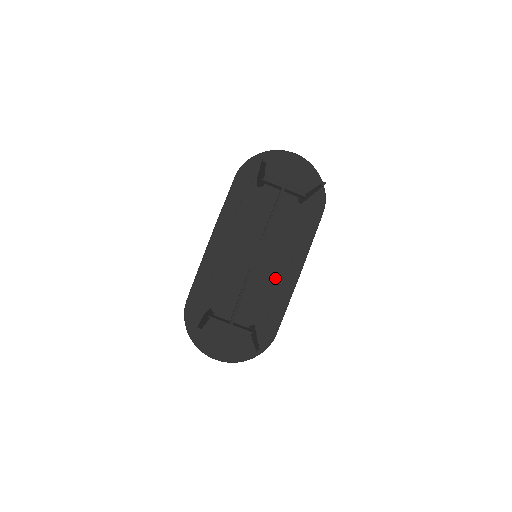
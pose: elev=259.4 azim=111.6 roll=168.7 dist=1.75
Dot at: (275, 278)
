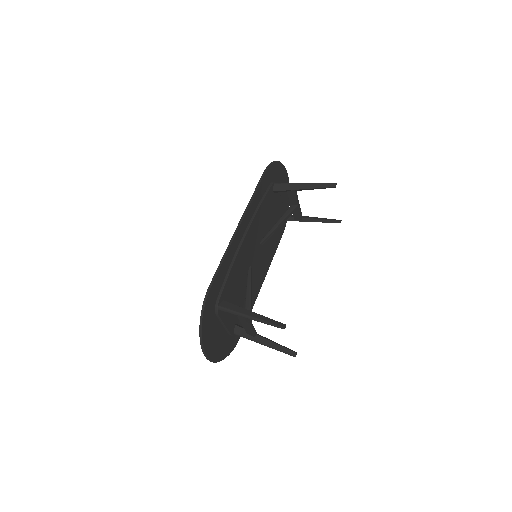
Dot at: (257, 281)
